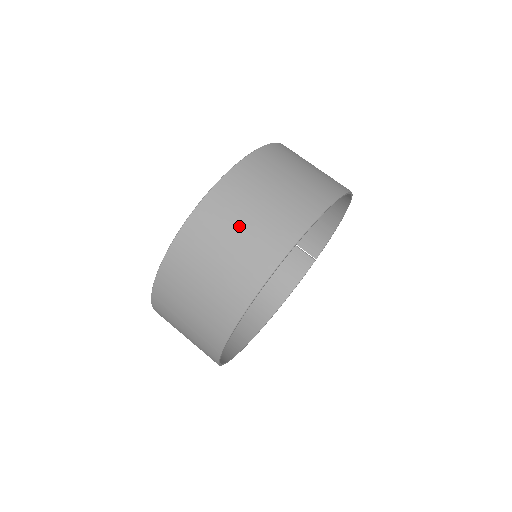
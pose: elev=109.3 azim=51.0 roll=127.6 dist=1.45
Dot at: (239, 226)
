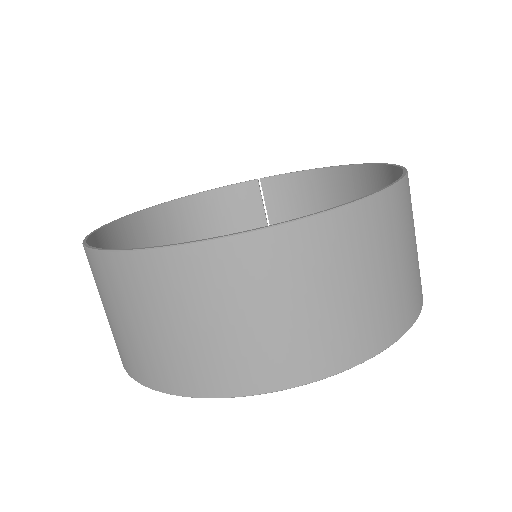
Dot at: (336, 289)
